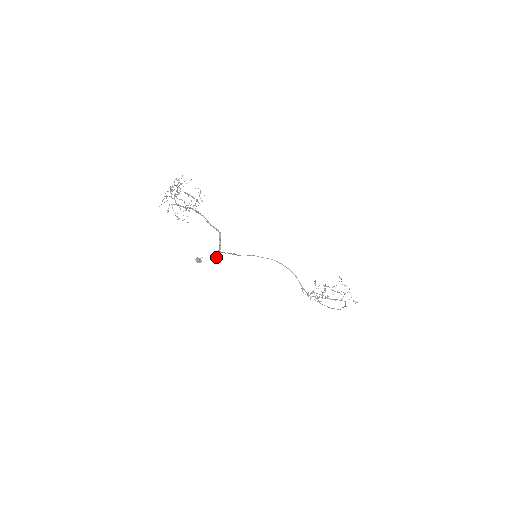
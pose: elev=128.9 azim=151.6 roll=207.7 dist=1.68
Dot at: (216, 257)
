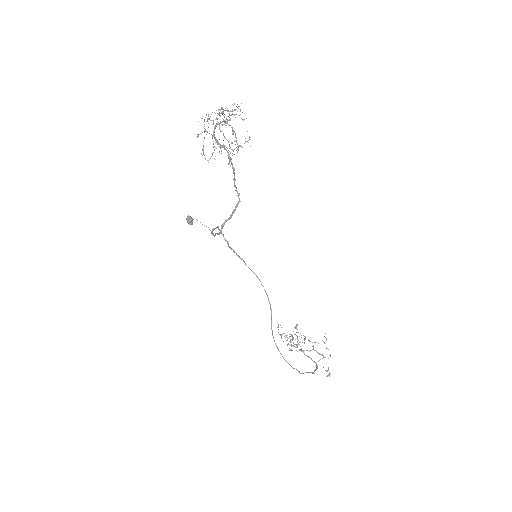
Dot at: (213, 228)
